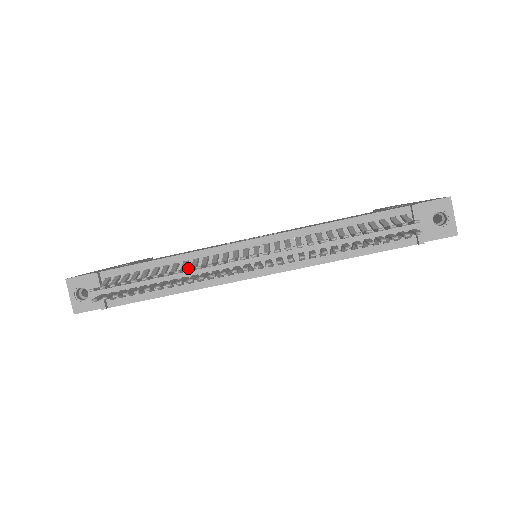
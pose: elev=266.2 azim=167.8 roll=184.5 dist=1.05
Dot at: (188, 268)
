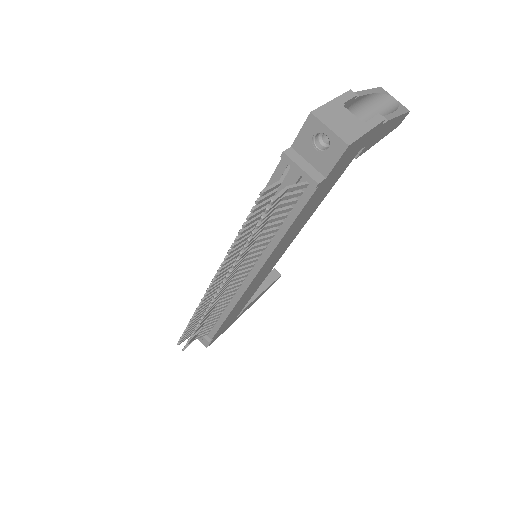
Dot at: occluded
